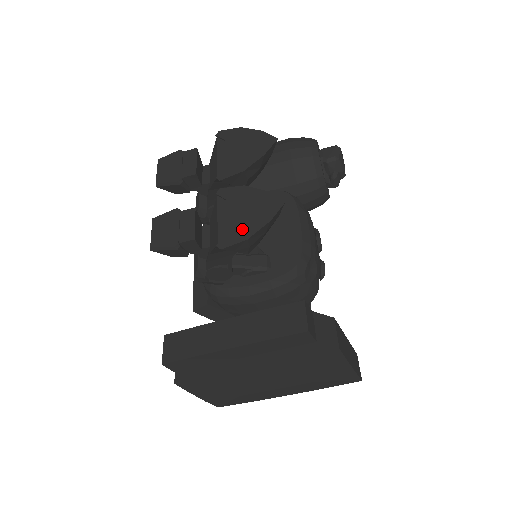
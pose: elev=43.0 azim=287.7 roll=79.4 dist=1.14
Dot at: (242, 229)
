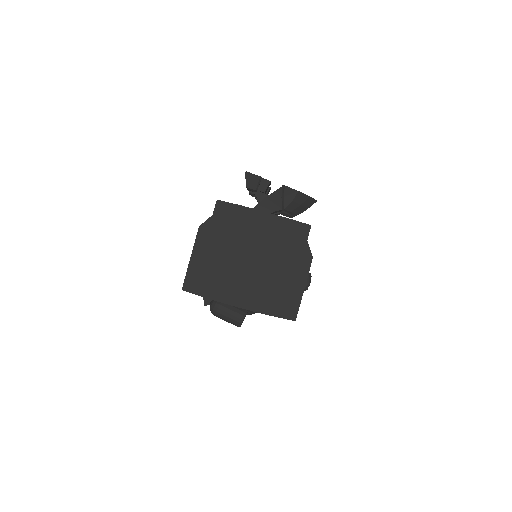
Dot at: occluded
